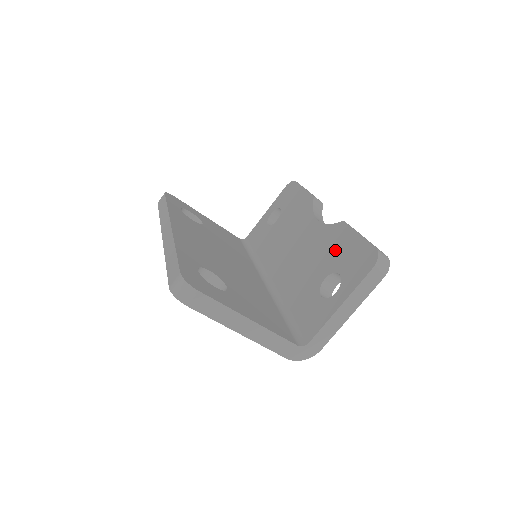
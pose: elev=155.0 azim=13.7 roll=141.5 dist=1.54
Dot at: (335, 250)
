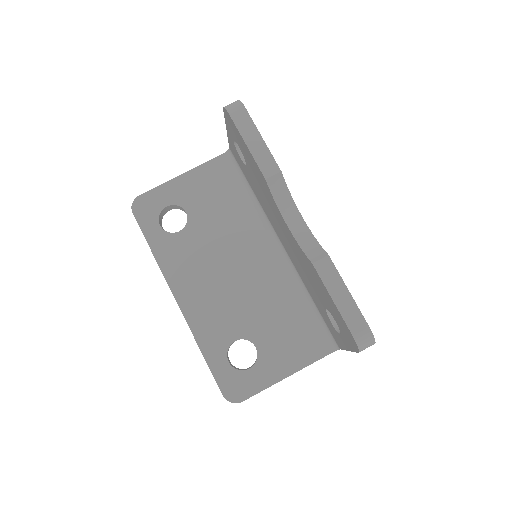
Dot at: (321, 291)
